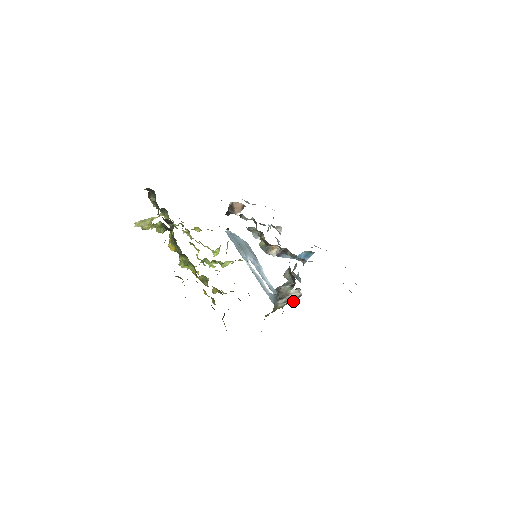
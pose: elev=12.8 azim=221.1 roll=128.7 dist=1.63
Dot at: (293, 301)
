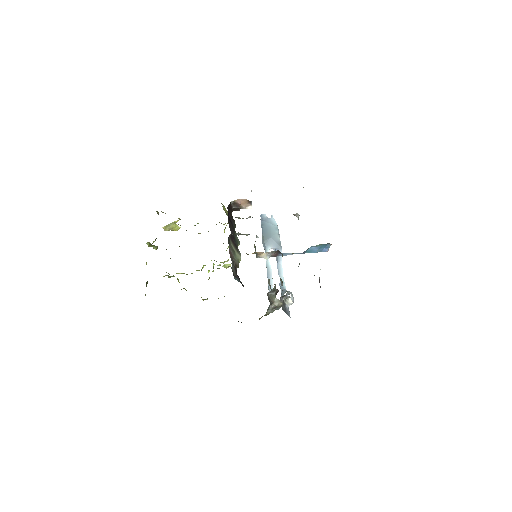
Dot at: (289, 305)
